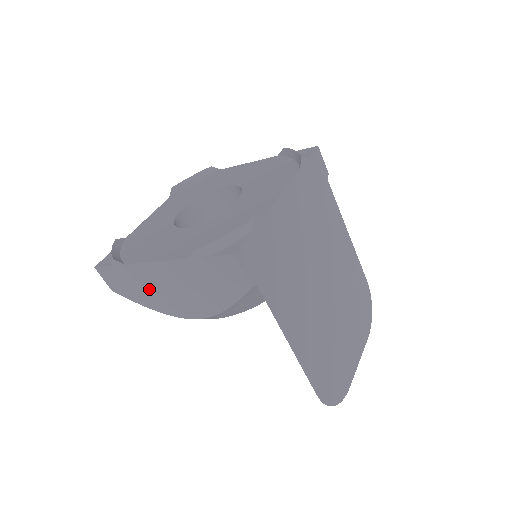
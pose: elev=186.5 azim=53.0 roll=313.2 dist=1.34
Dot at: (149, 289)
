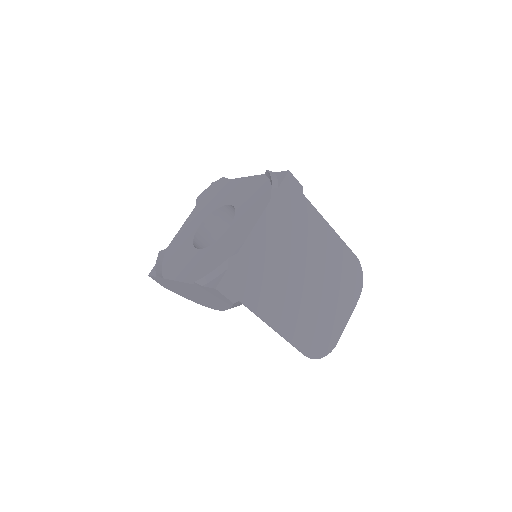
Dot at: (182, 291)
